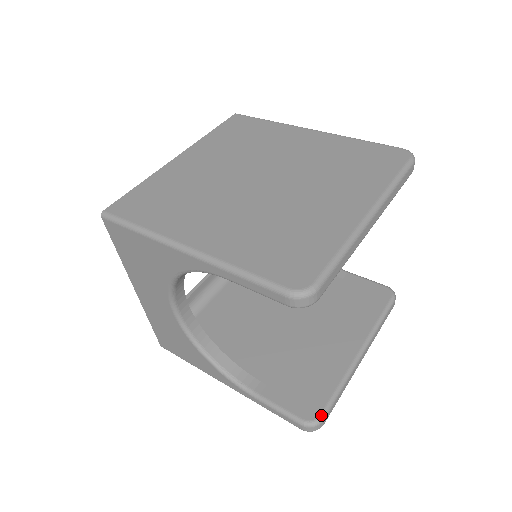
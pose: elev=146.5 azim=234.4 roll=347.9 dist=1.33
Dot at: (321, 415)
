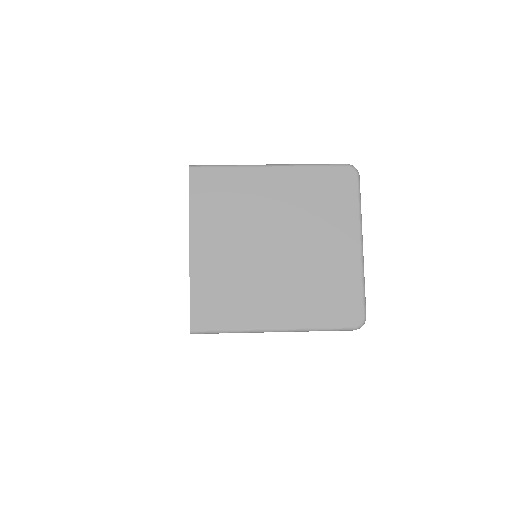
Dot at: occluded
